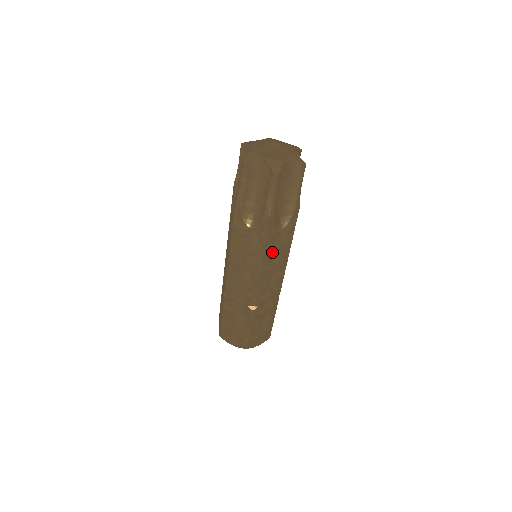
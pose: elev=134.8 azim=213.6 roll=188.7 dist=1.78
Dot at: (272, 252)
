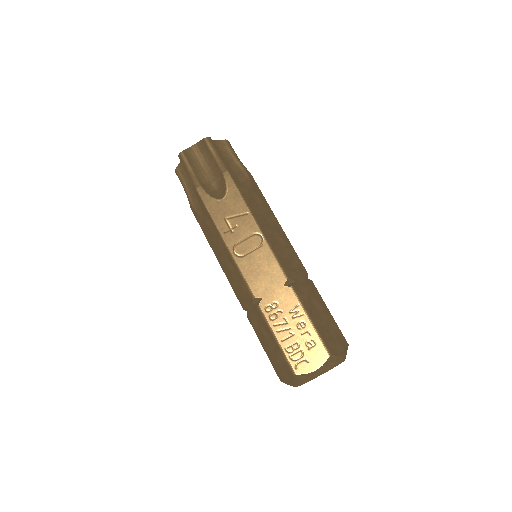
Dot at: (229, 225)
